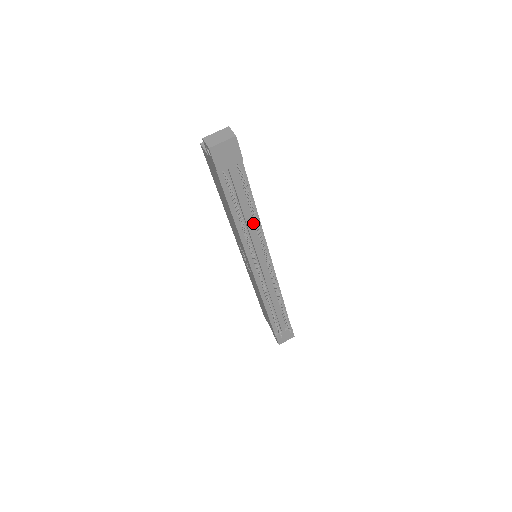
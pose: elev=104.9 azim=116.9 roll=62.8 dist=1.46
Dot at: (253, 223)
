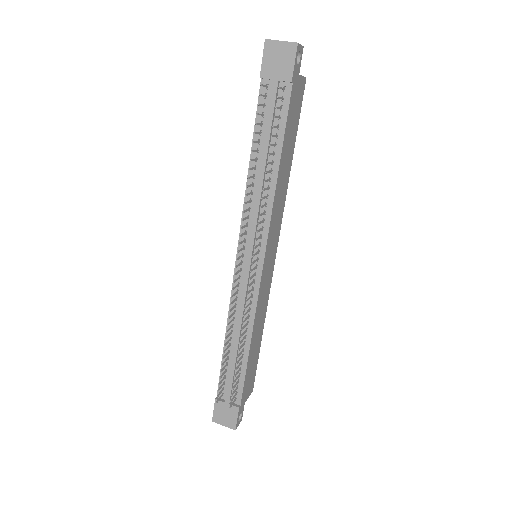
Dot at: (267, 185)
